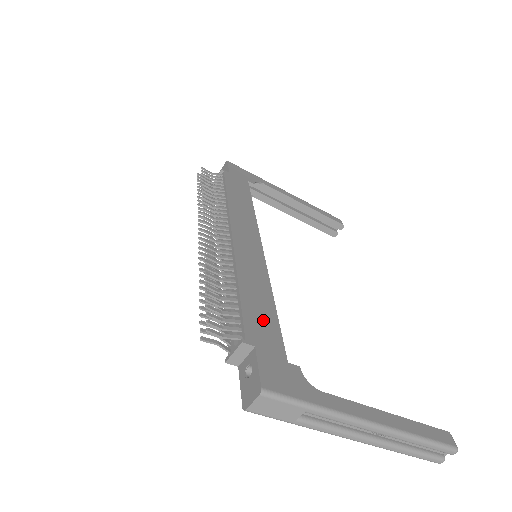
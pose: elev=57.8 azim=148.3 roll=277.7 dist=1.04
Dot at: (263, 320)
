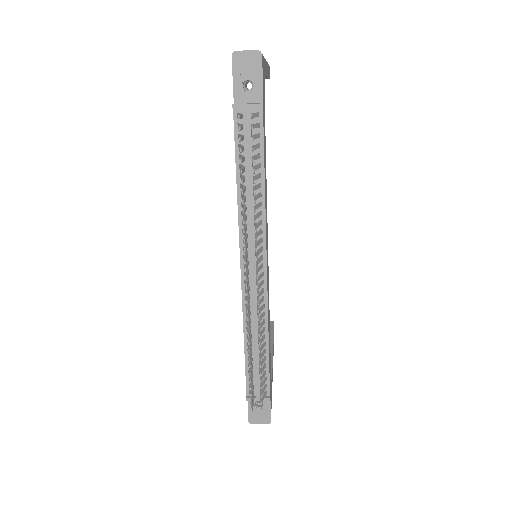
Dot at: occluded
